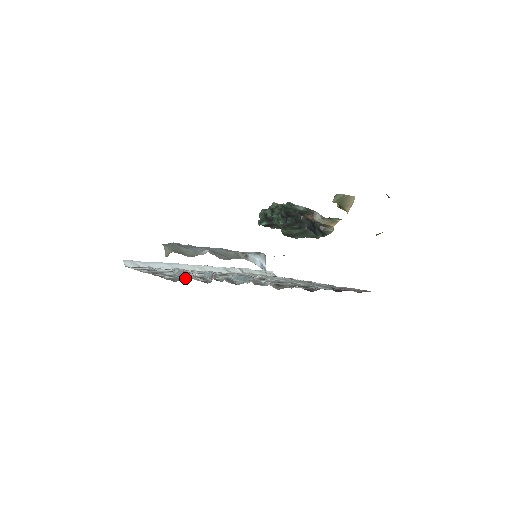
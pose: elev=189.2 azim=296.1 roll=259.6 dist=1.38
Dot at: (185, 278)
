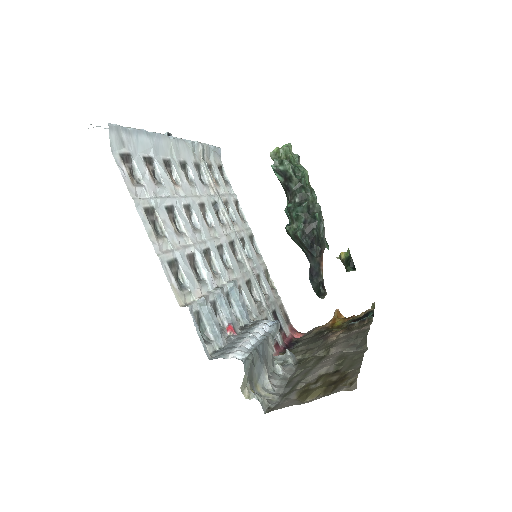
Dot at: (217, 346)
